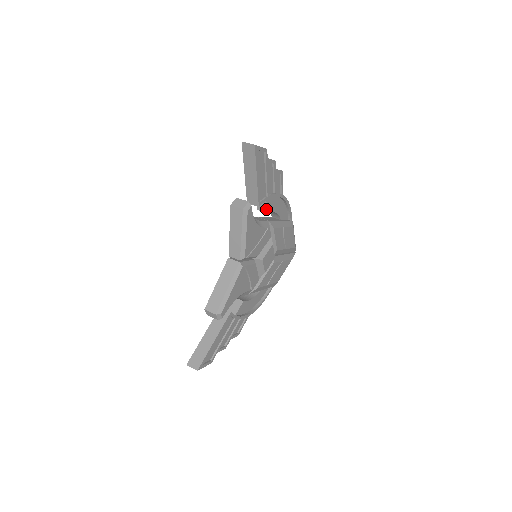
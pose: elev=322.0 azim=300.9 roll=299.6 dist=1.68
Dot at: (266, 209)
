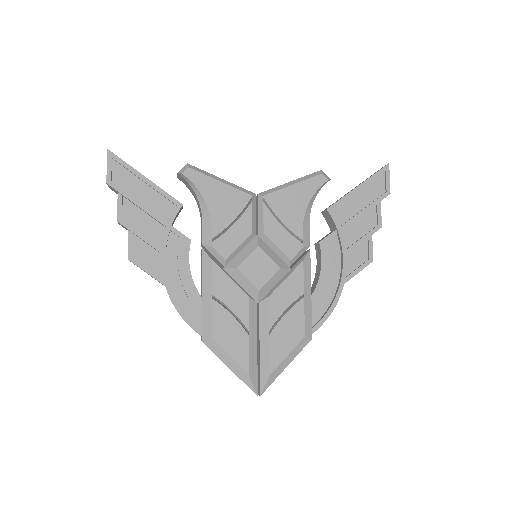
Dot at: (323, 239)
